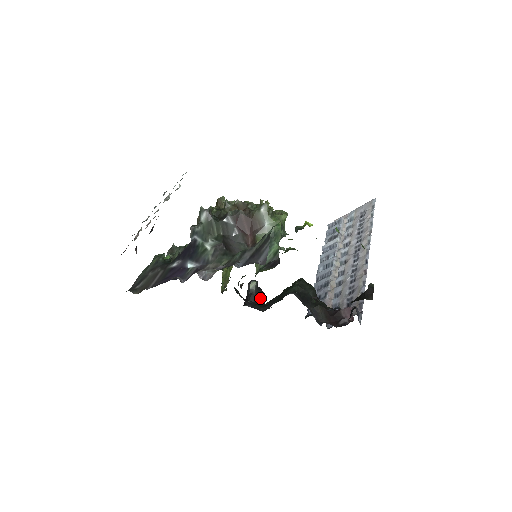
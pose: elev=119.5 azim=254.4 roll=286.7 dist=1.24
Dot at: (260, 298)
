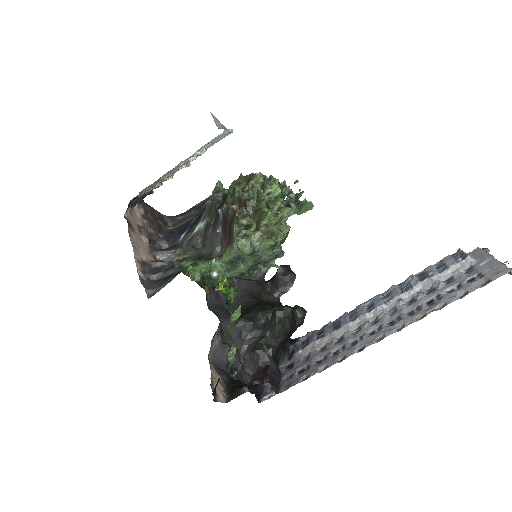
Dot at: (281, 286)
